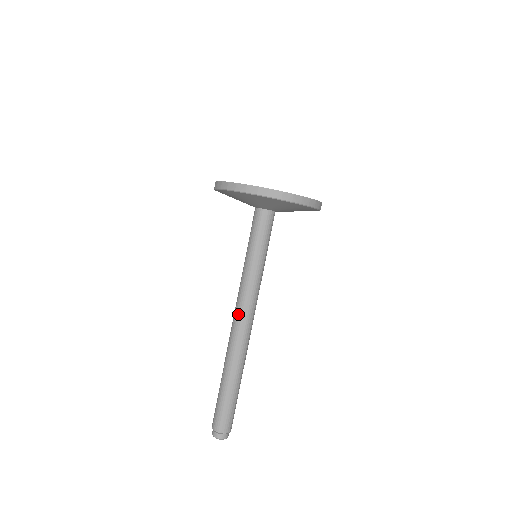
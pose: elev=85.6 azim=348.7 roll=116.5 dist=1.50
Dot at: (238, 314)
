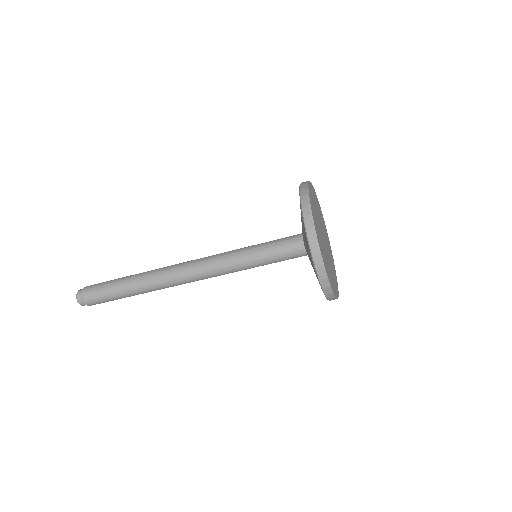
Dot at: (193, 268)
